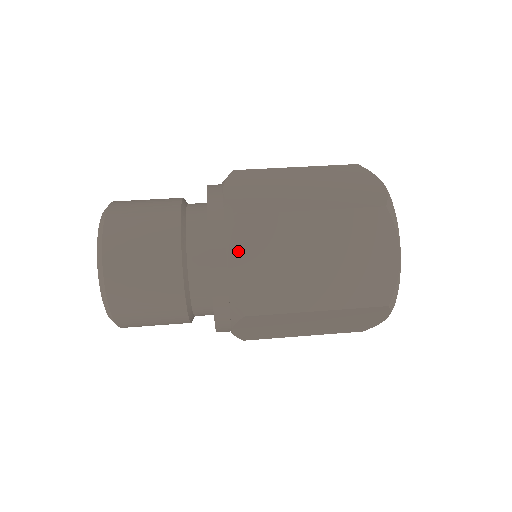
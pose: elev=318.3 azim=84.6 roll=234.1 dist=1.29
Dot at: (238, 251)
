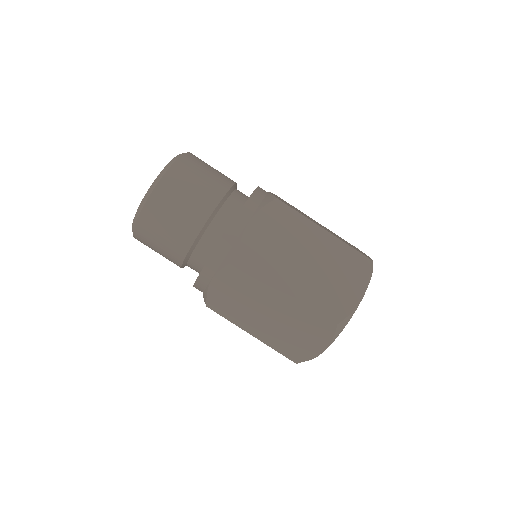
Dot at: (224, 276)
